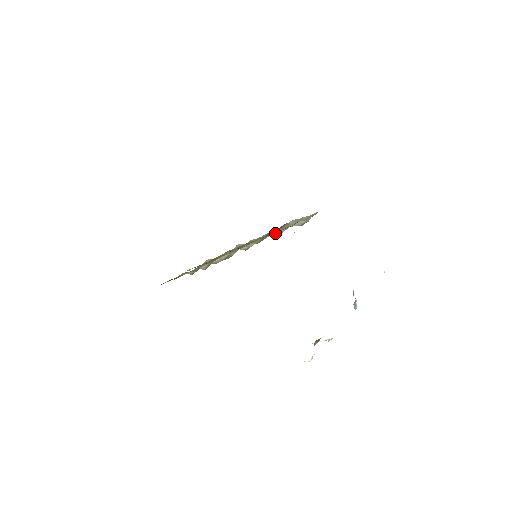
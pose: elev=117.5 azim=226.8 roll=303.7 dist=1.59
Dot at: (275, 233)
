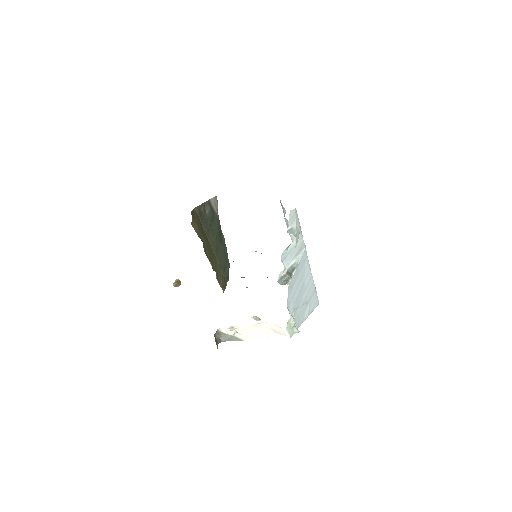
Dot at: occluded
